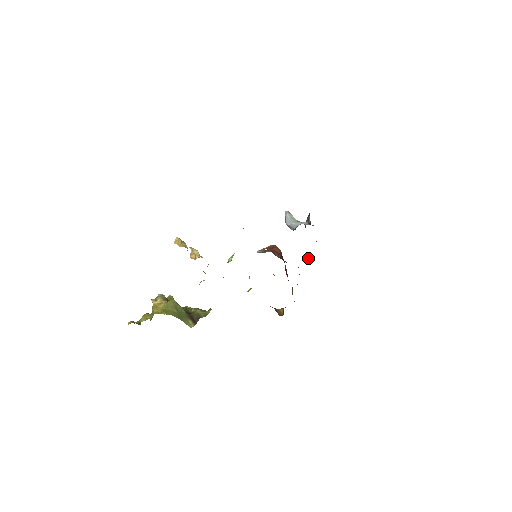
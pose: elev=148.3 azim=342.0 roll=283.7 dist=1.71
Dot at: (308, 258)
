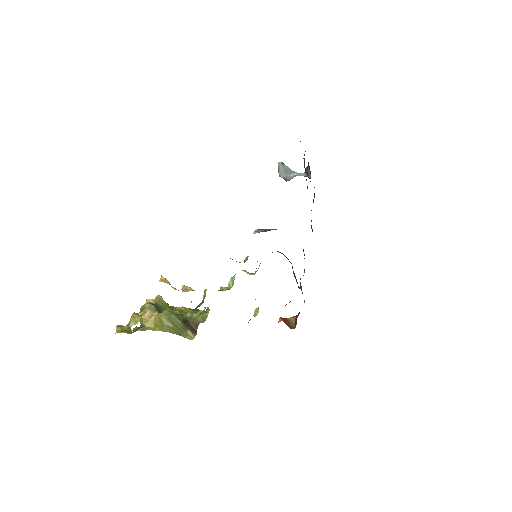
Dot at: occluded
